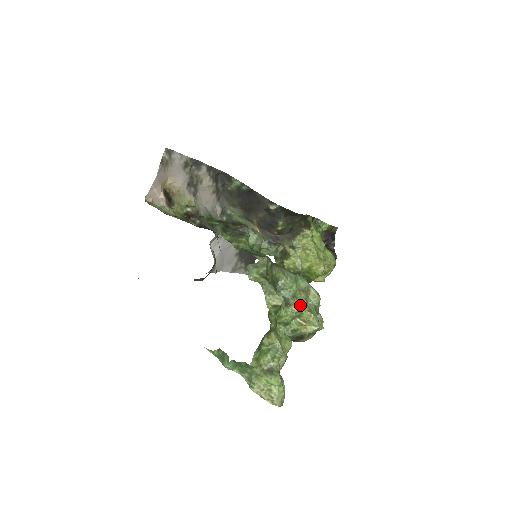
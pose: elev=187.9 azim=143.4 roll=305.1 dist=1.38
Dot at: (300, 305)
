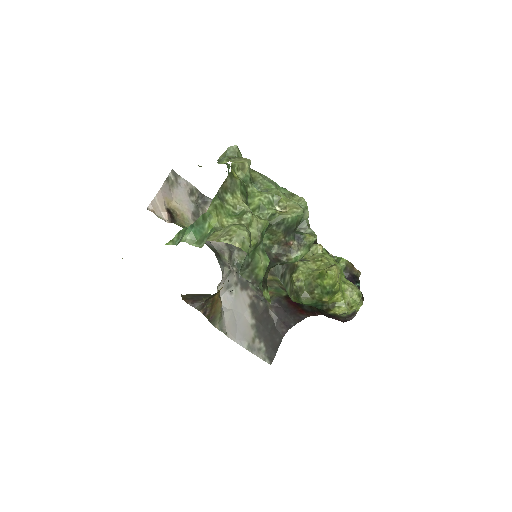
Dot at: (277, 190)
